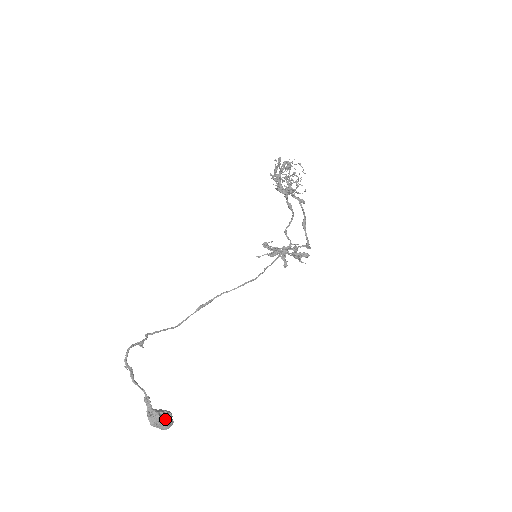
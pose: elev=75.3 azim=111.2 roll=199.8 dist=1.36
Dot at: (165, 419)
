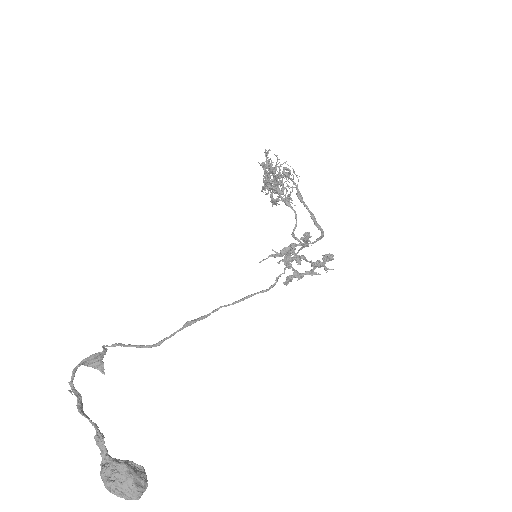
Dot at: (127, 469)
